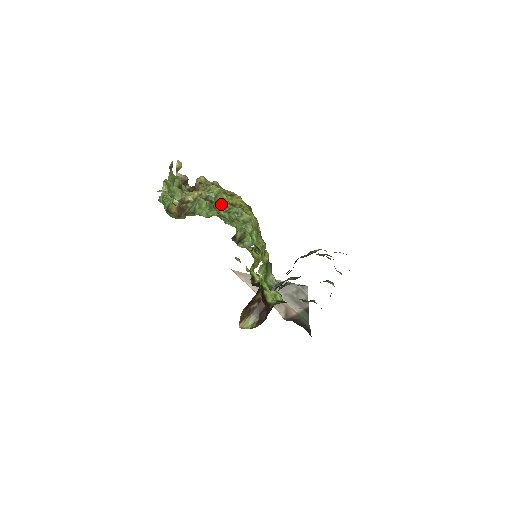
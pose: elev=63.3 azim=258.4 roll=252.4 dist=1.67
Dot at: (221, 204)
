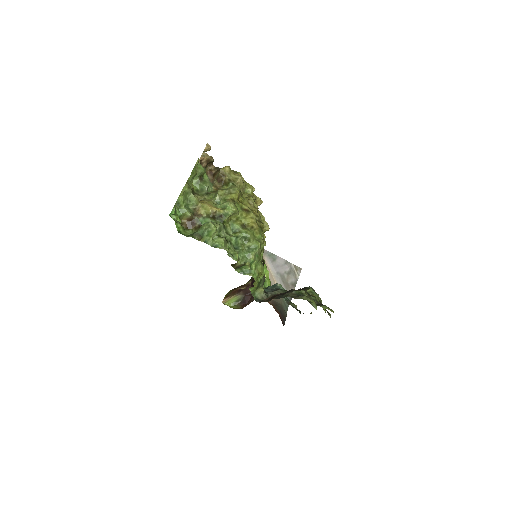
Dot at: (233, 223)
